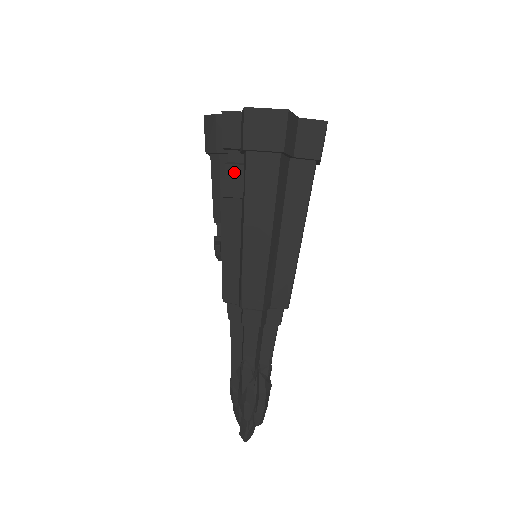
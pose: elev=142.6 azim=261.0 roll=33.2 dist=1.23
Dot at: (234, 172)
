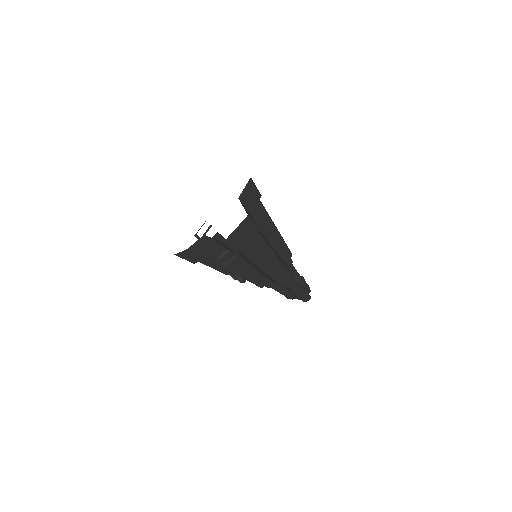
Dot at: (228, 257)
